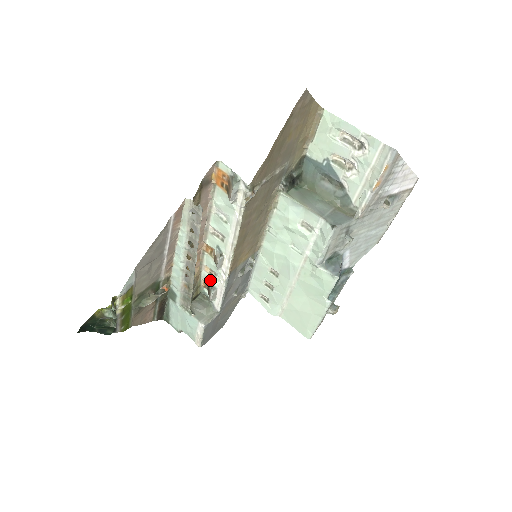
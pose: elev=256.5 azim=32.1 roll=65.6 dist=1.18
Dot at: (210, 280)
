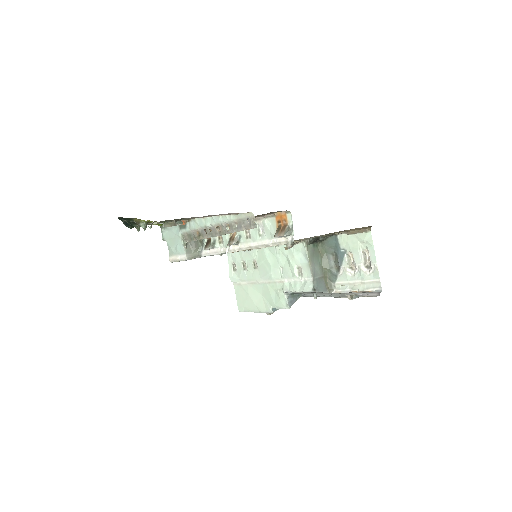
Dot at: (215, 240)
